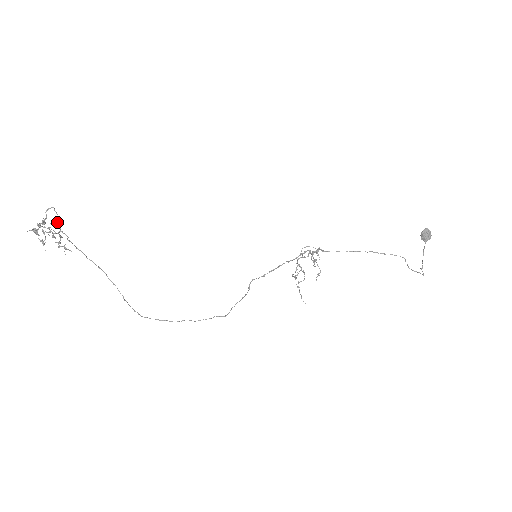
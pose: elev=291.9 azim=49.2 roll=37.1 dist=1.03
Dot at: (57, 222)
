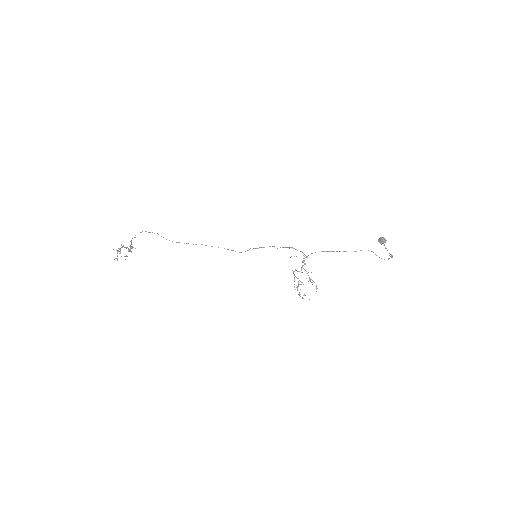
Dot at: (131, 242)
